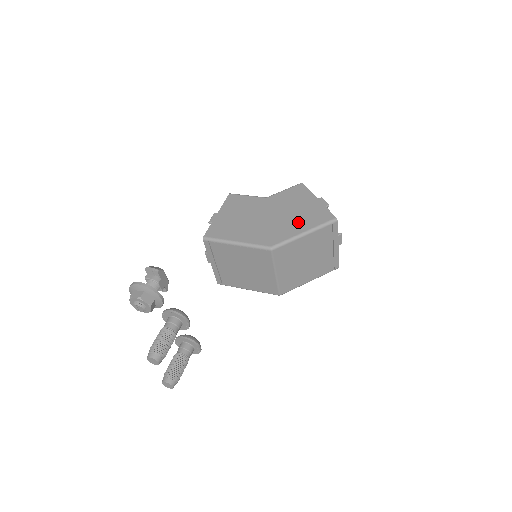
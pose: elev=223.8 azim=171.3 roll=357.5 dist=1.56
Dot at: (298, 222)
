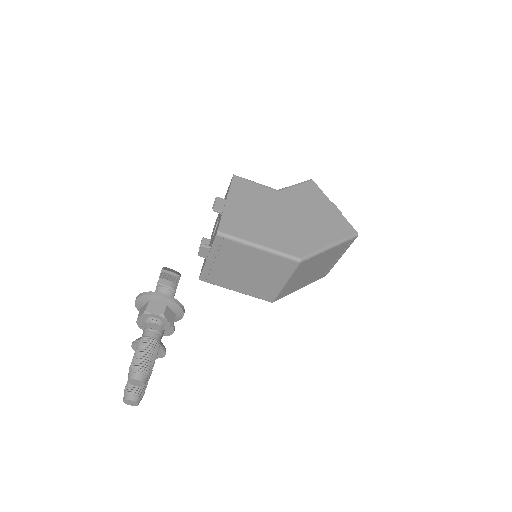
Dot at: (321, 231)
